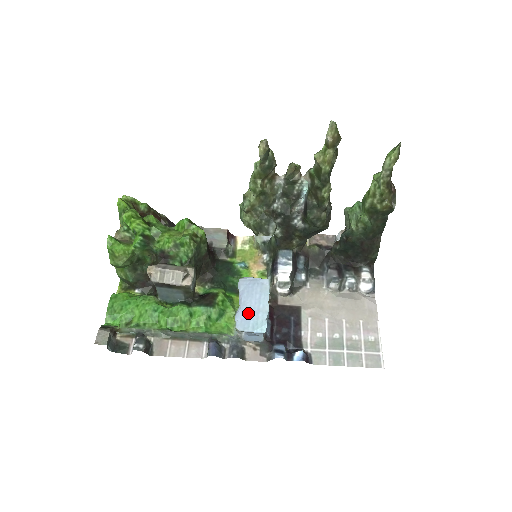
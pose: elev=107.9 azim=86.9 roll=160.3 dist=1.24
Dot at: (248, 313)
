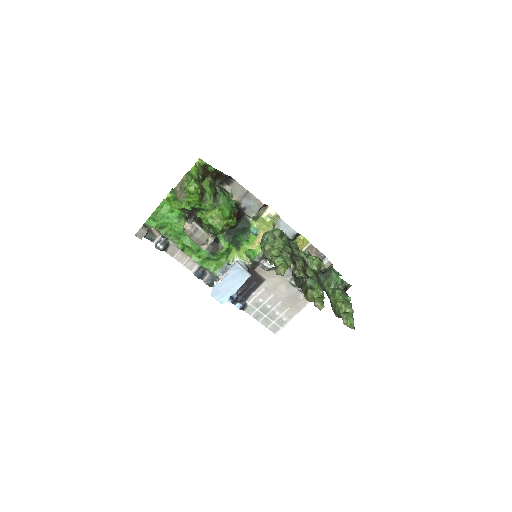
Dot at: (223, 288)
